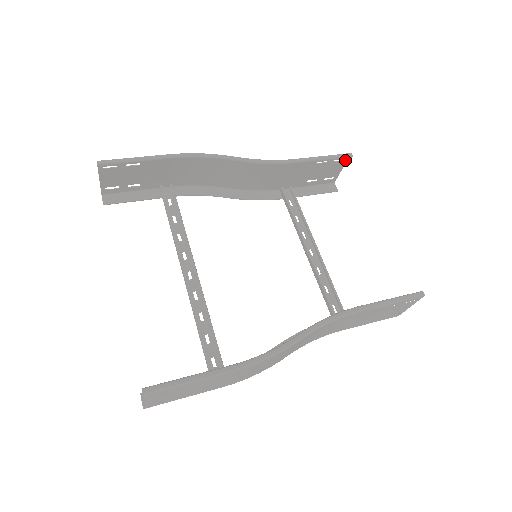
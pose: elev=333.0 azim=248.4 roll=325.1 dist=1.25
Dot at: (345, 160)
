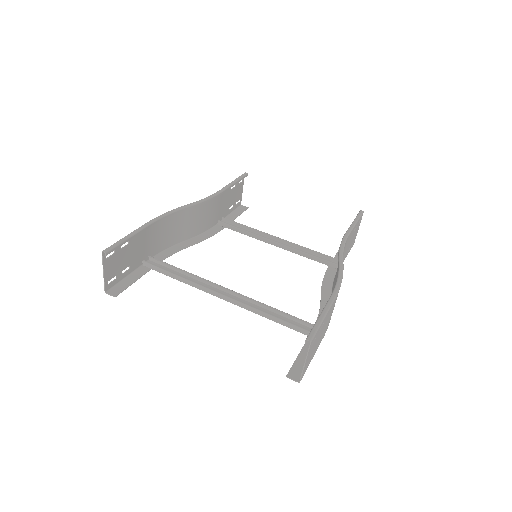
Dot at: (243, 181)
